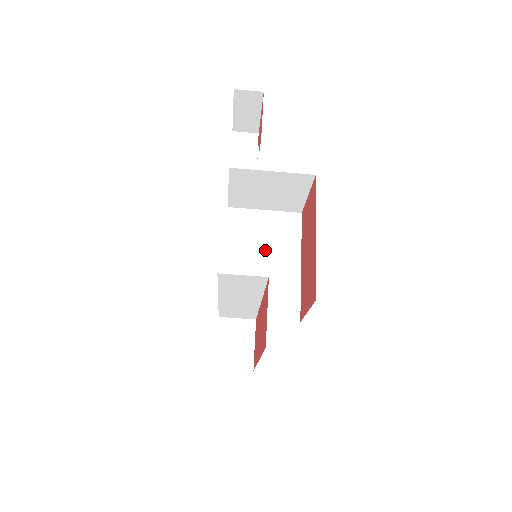
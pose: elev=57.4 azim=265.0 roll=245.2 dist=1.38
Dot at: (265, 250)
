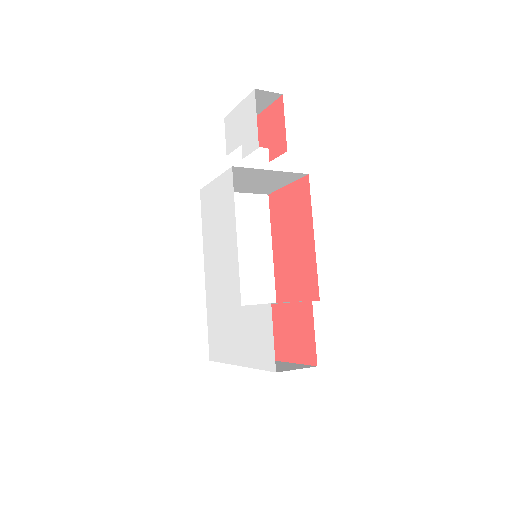
Dot at: (240, 236)
